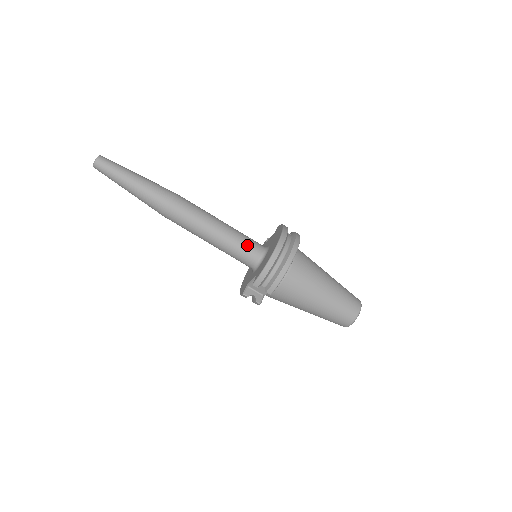
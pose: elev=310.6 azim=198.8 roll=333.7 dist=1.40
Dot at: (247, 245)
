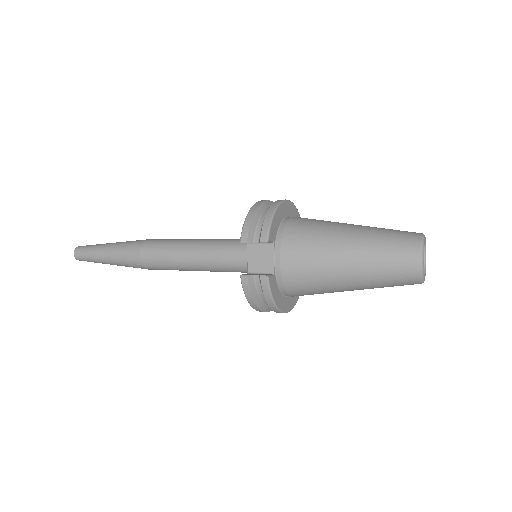
Dot at: (236, 240)
